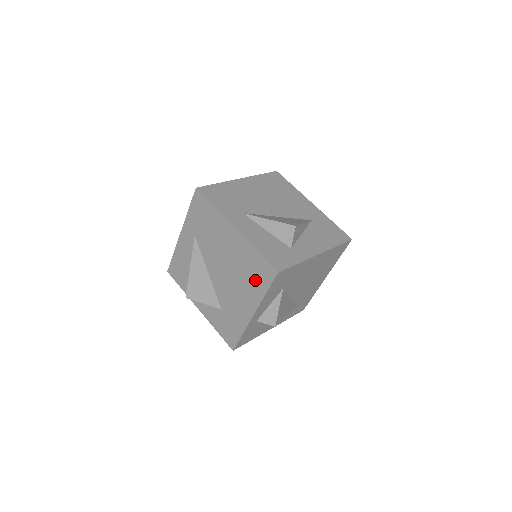
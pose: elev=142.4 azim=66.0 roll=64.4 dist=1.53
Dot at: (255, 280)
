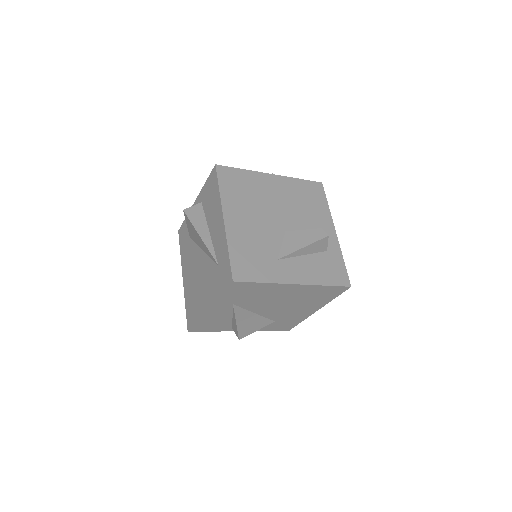
Dot at: (322, 298)
